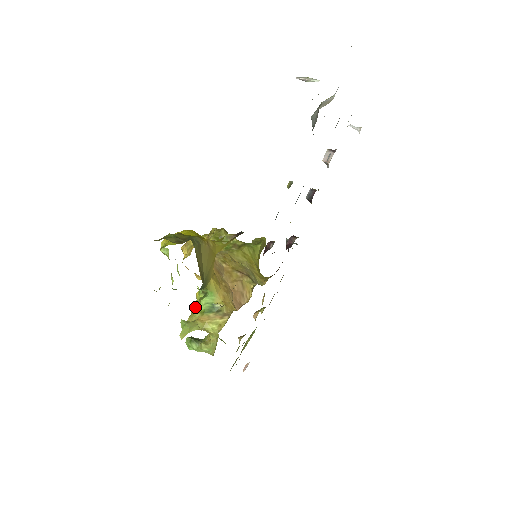
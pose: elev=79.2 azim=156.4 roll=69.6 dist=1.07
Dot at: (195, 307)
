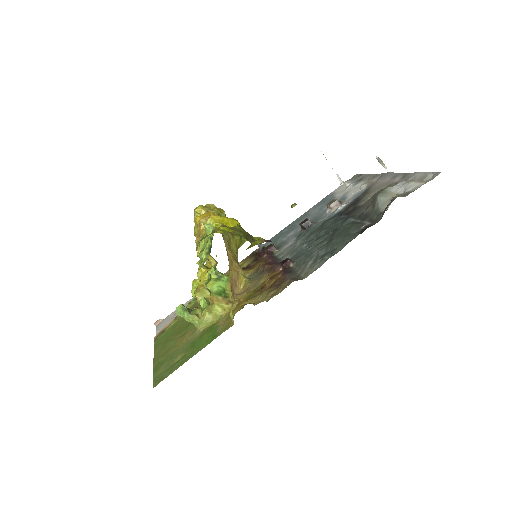
Dot at: occluded
